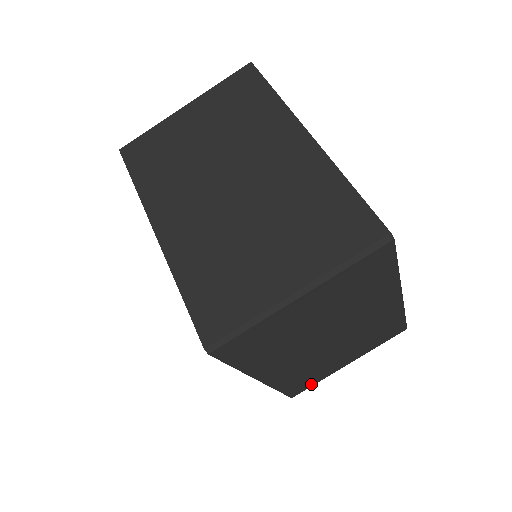
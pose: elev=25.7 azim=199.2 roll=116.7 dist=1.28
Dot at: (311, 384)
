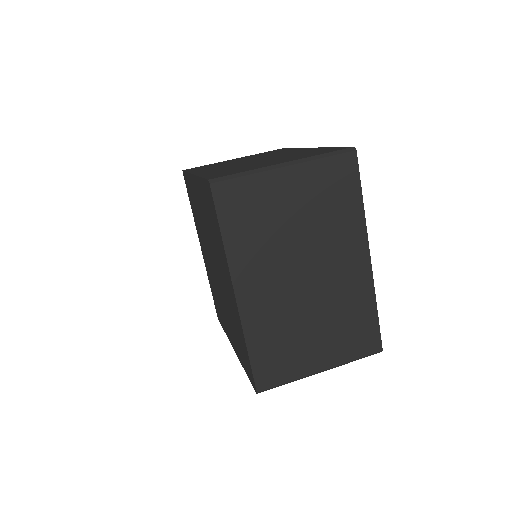
Dot at: occluded
